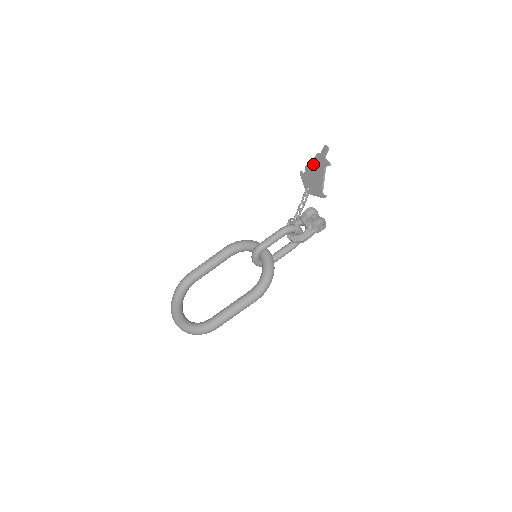
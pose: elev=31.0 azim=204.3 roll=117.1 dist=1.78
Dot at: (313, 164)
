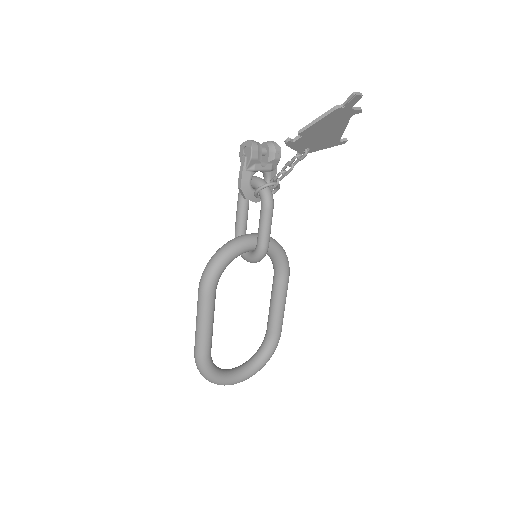
Dot at: (323, 124)
